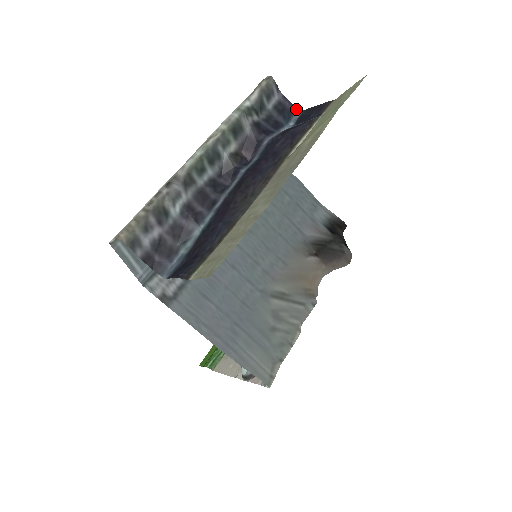
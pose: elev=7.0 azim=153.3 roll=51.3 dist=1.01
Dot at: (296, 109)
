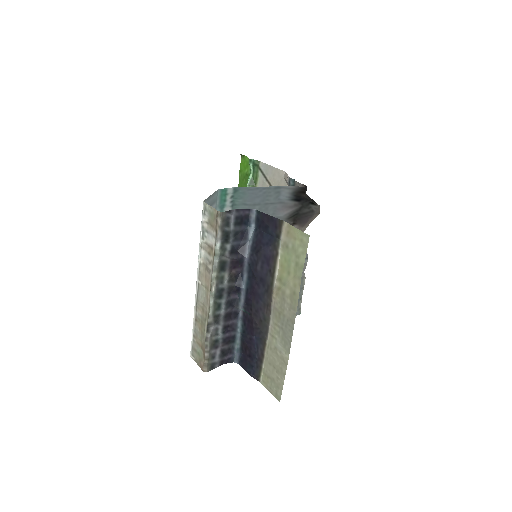
Dot at: (249, 209)
